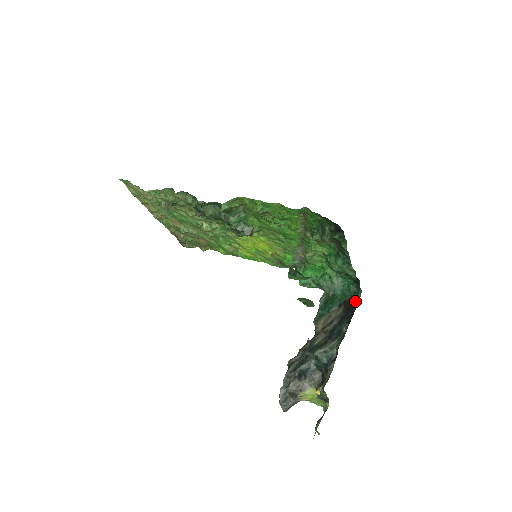
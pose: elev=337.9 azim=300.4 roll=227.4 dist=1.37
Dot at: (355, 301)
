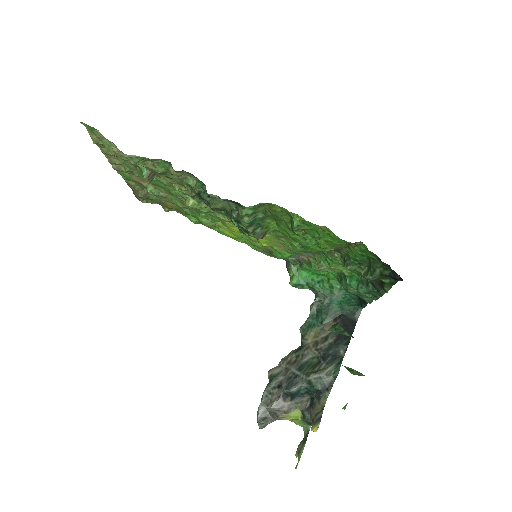
Dot at: (354, 318)
